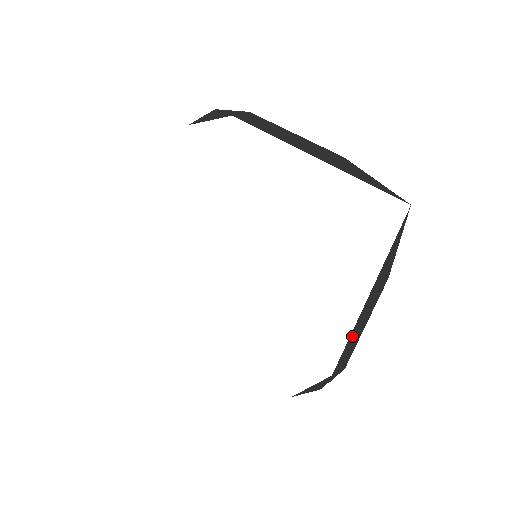
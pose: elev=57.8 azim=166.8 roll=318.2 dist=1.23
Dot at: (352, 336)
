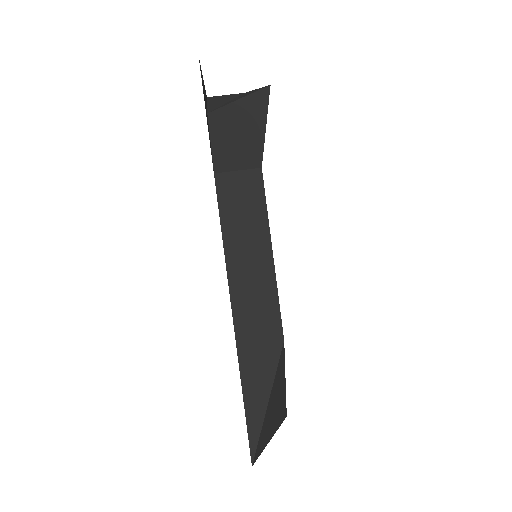
Dot at: occluded
